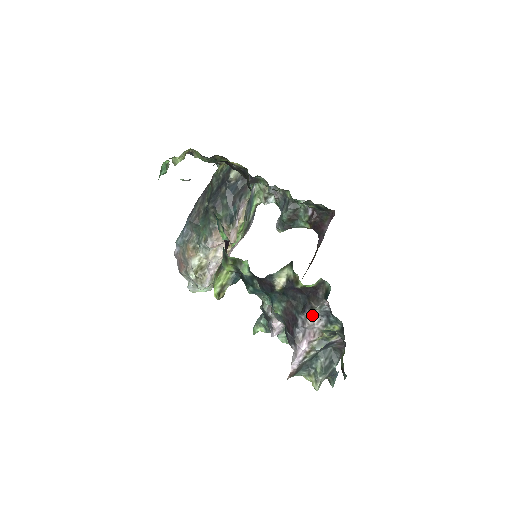
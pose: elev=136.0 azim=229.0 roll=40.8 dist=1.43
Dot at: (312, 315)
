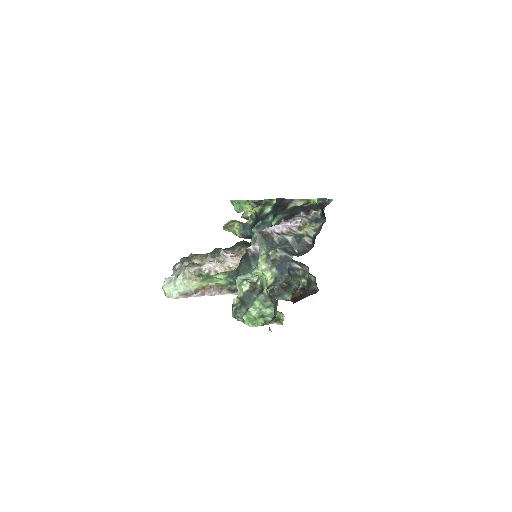
Dot at: (305, 216)
